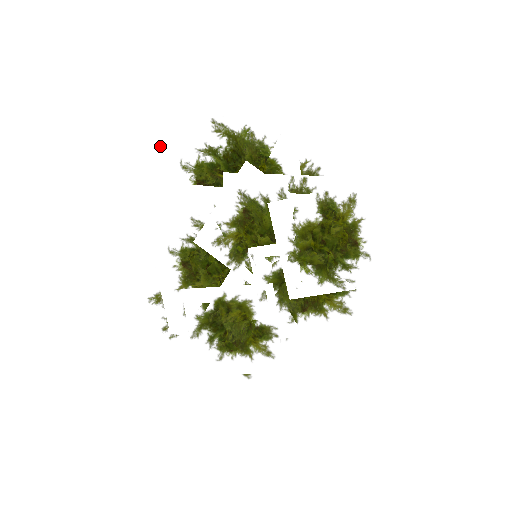
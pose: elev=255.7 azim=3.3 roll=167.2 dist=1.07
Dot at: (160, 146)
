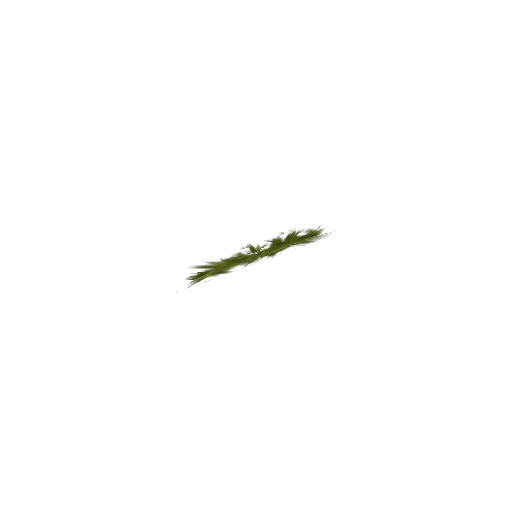
Dot at: (287, 250)
